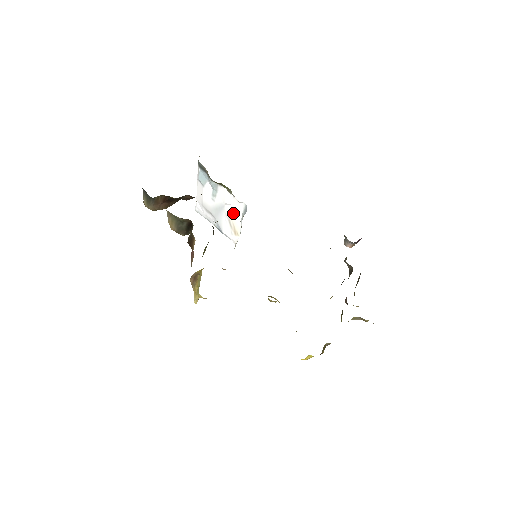
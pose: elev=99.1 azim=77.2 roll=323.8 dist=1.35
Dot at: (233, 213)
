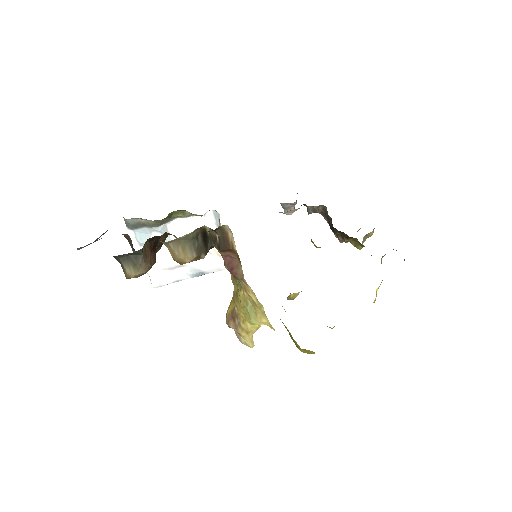
Dot at: occluded
